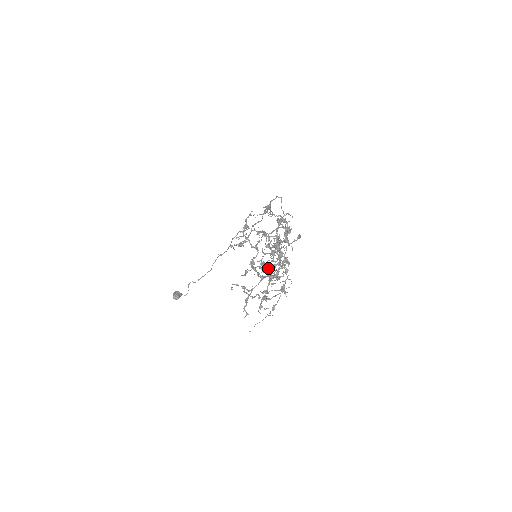
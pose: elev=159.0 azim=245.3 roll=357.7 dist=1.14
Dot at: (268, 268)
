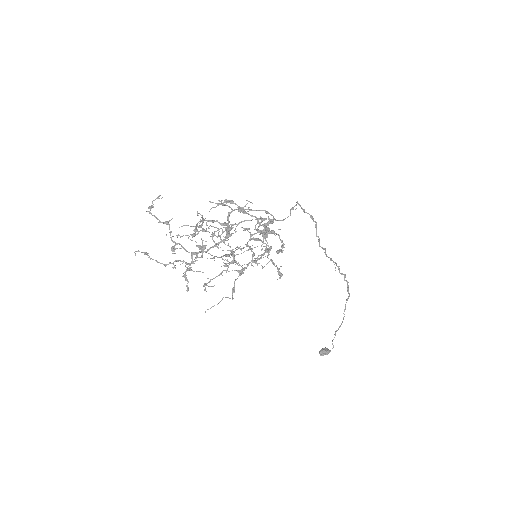
Dot at: occluded
